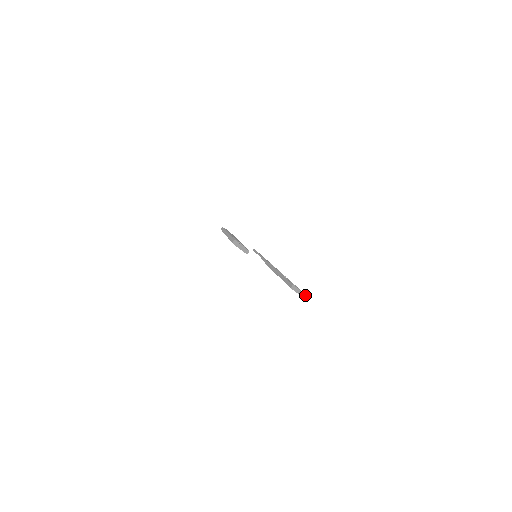
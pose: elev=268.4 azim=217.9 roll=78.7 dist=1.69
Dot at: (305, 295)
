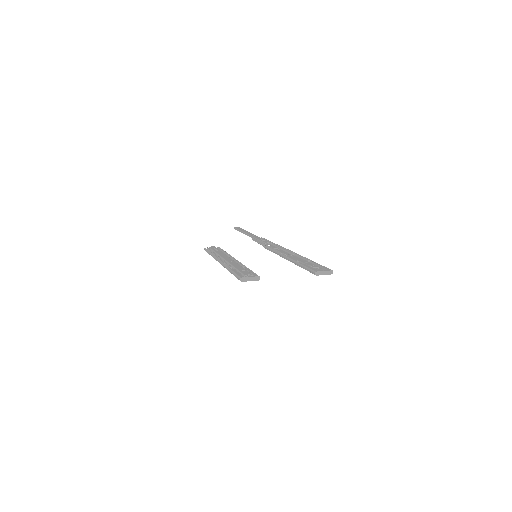
Dot at: (331, 271)
